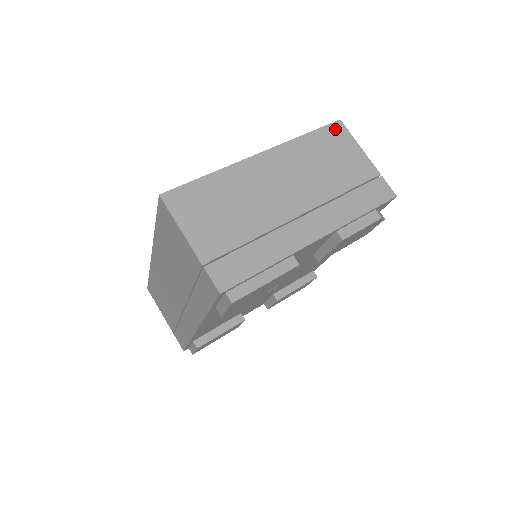
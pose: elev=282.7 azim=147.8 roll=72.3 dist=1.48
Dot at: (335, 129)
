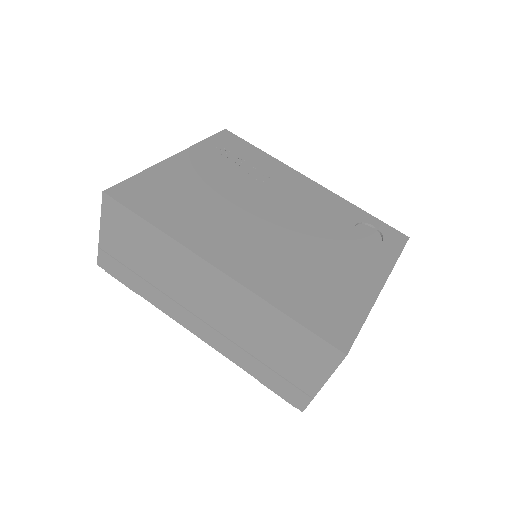
Dot at: occluded
